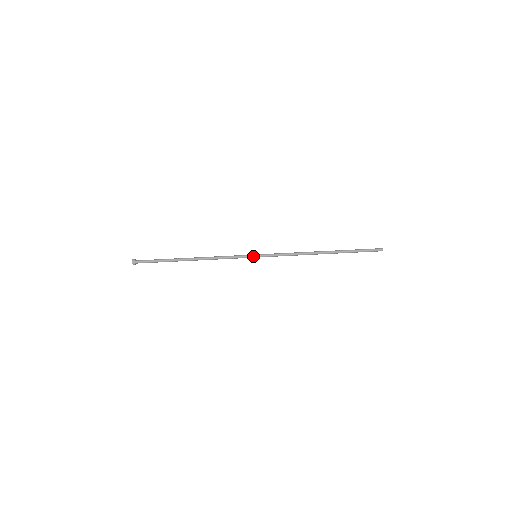
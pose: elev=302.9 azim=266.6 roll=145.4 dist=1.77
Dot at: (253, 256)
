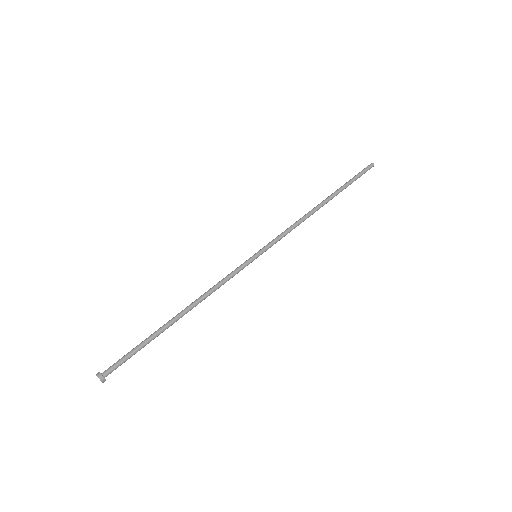
Dot at: (252, 257)
